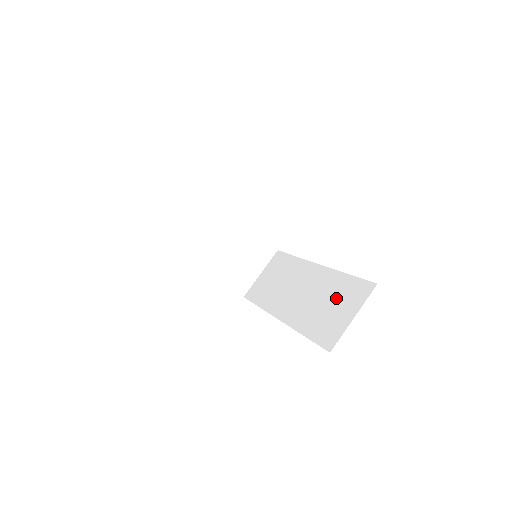
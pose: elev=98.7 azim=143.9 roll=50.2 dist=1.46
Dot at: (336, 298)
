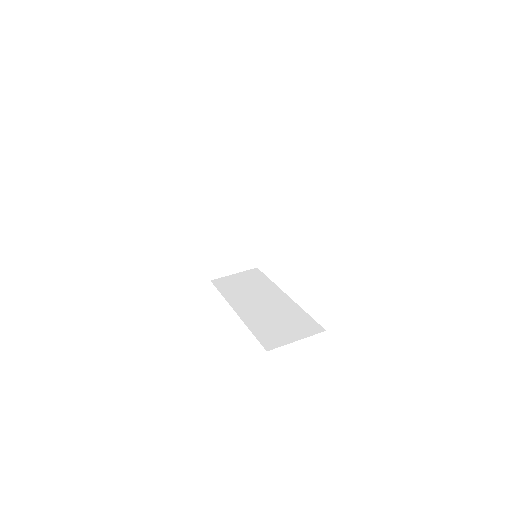
Dot at: (290, 322)
